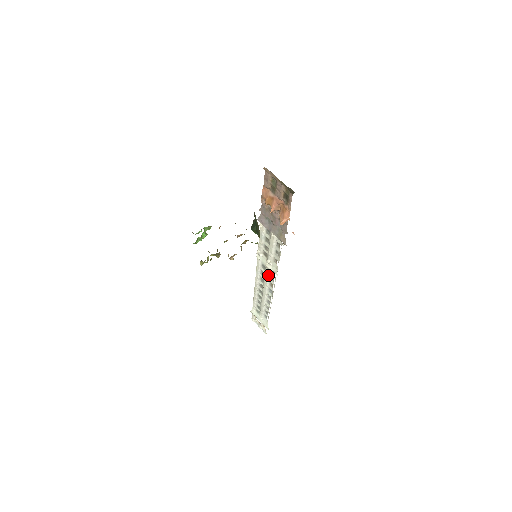
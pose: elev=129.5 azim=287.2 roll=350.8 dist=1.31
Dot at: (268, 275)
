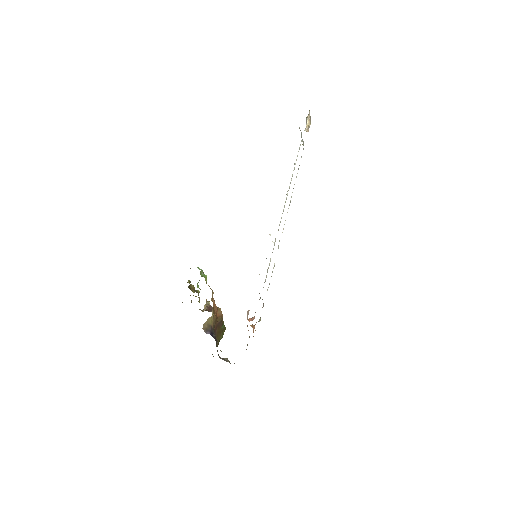
Dot at: occluded
